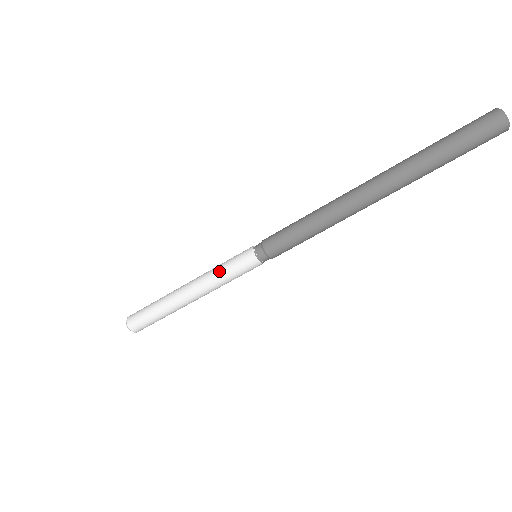
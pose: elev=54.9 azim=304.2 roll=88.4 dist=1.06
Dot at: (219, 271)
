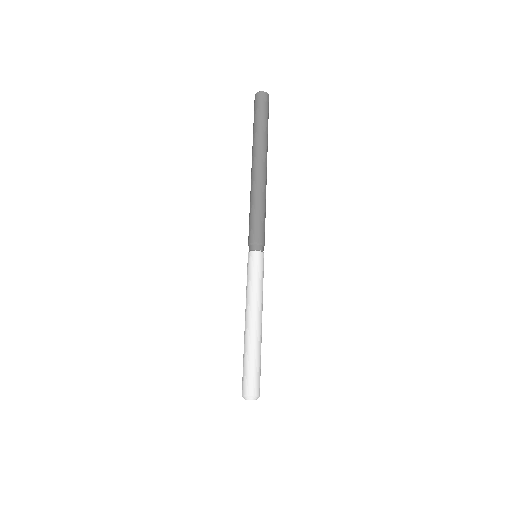
Dot at: (247, 285)
